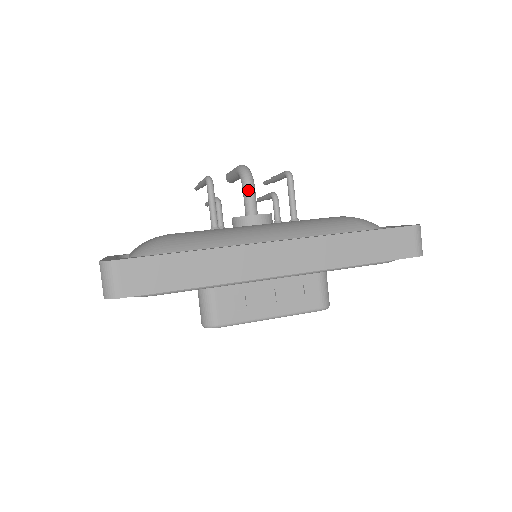
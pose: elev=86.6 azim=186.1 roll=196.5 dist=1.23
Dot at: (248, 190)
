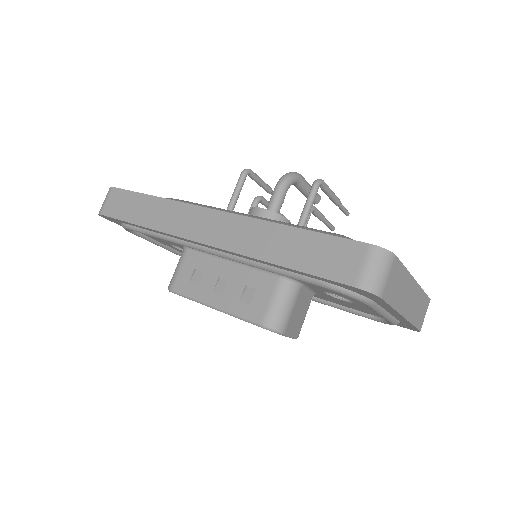
Dot at: (275, 189)
